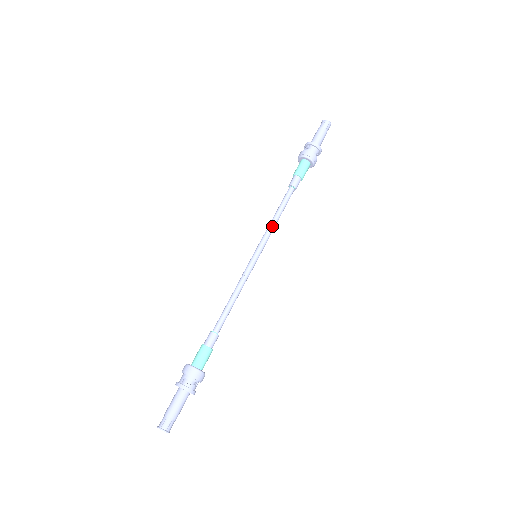
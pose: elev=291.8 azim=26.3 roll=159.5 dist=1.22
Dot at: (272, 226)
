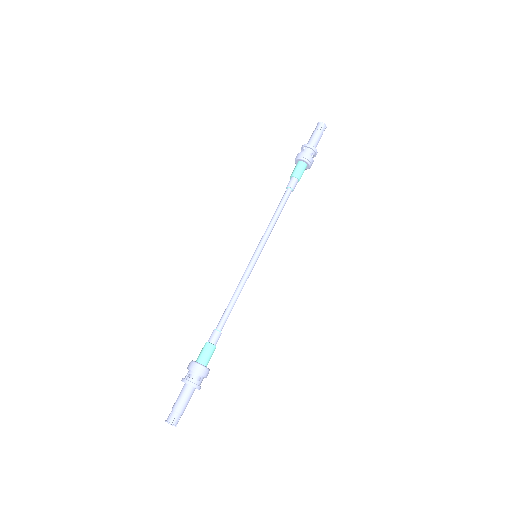
Dot at: (270, 226)
